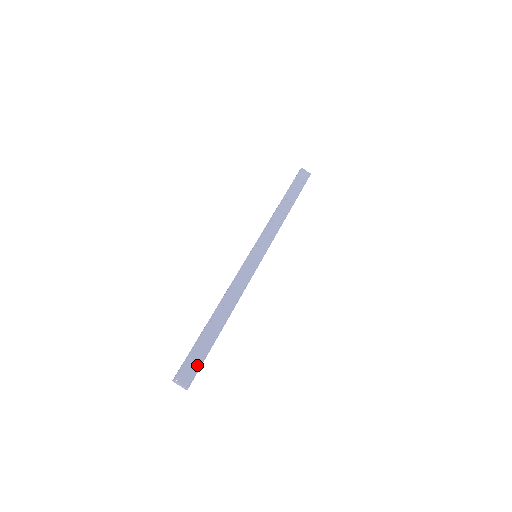
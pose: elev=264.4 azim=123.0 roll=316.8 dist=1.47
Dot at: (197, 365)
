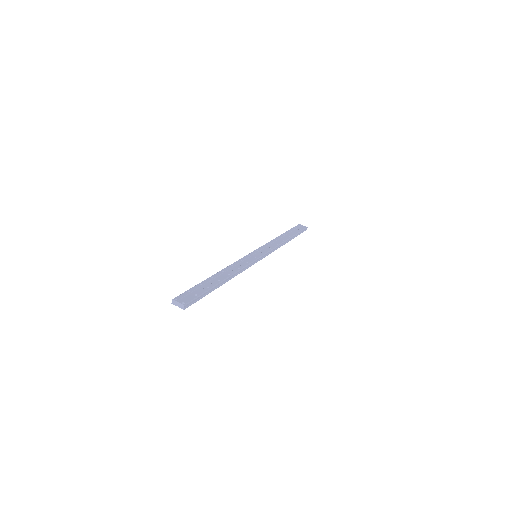
Dot at: (195, 295)
